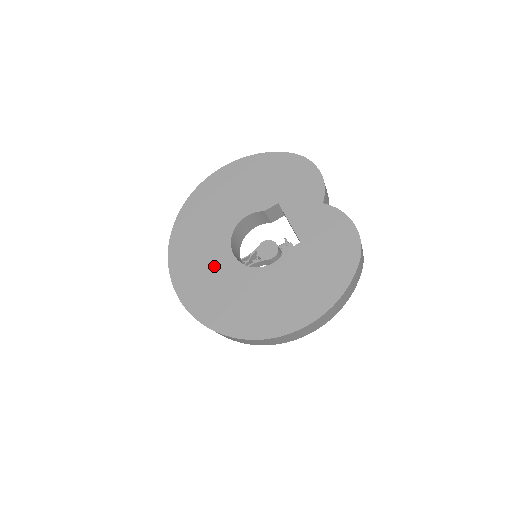
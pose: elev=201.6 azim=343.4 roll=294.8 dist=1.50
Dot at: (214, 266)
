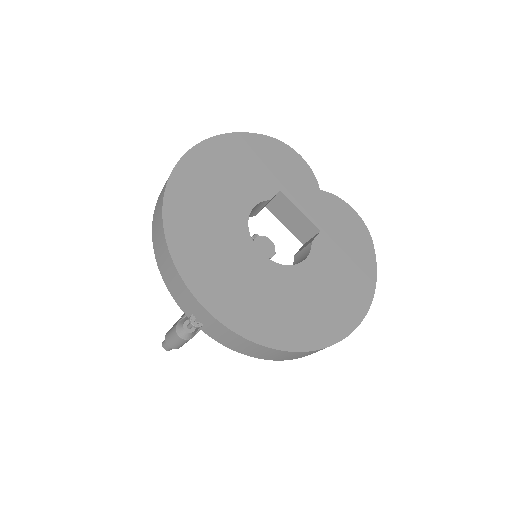
Dot at: (247, 272)
